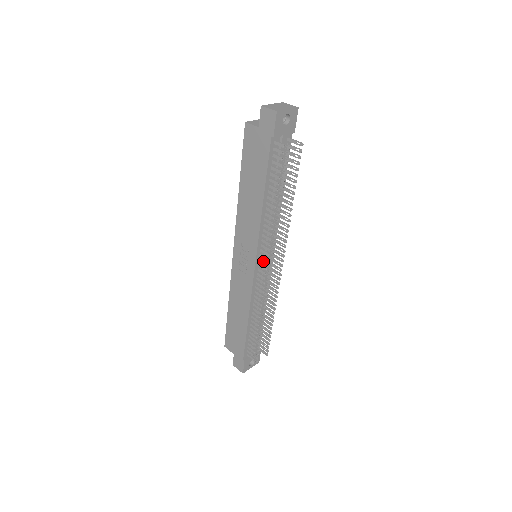
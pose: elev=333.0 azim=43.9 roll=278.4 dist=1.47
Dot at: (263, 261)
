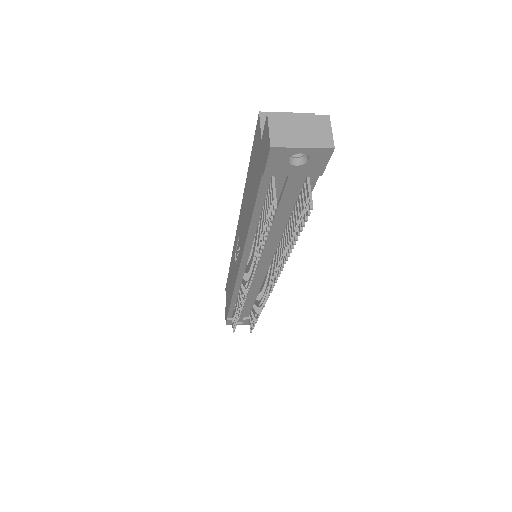
Dot at: (246, 275)
